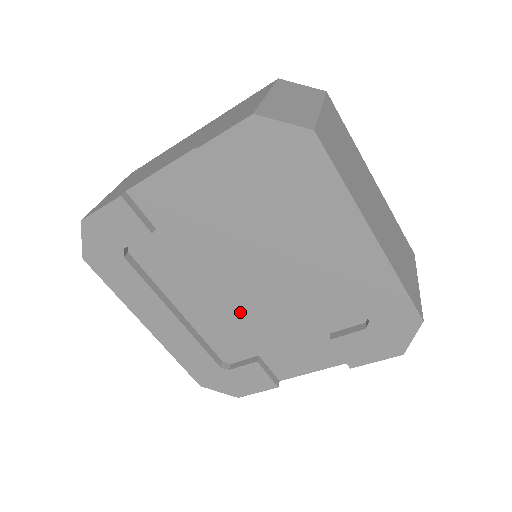
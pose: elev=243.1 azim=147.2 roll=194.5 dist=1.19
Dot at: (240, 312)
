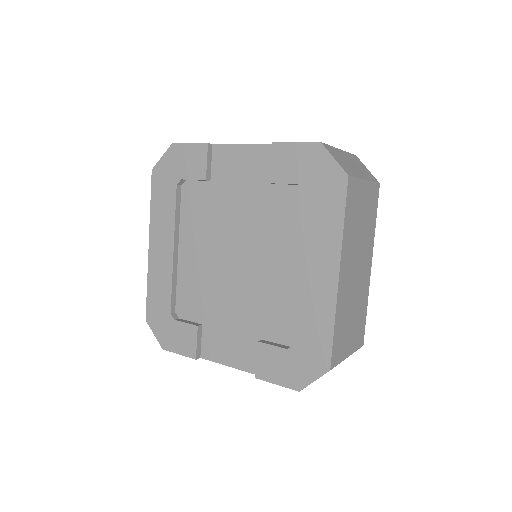
Dot at: (216, 279)
